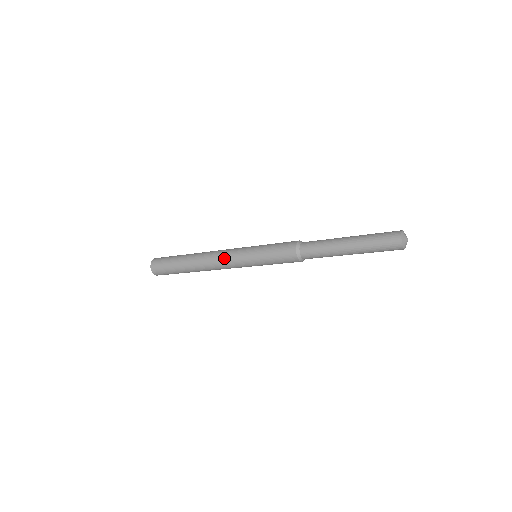
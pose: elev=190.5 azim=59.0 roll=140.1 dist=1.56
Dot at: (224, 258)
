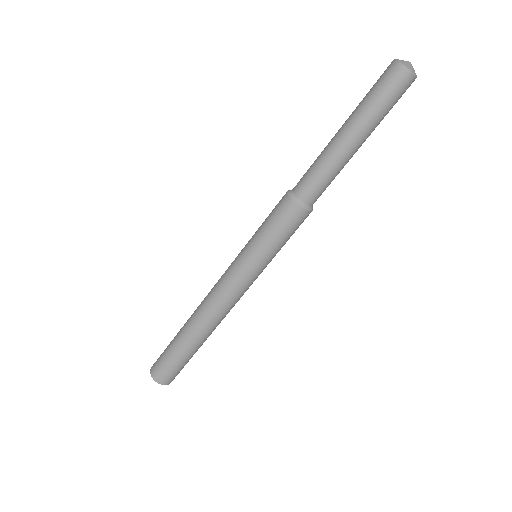
Dot at: (218, 283)
